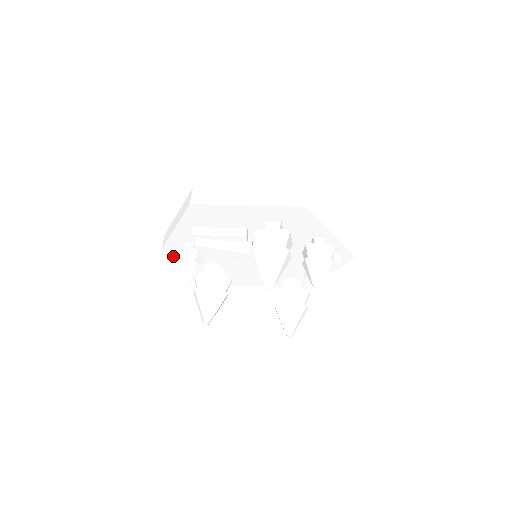
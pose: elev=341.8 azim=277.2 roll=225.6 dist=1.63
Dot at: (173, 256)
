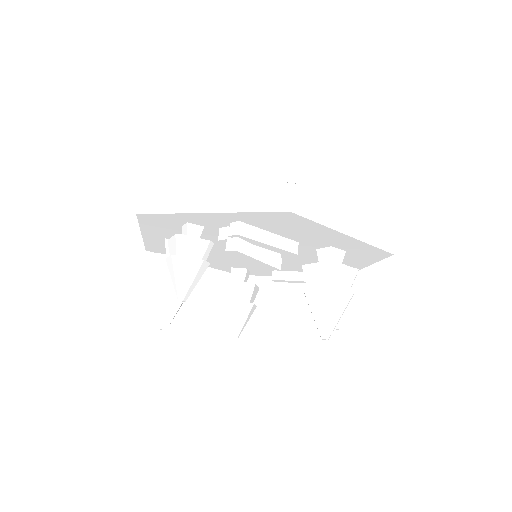
Dot at: (138, 221)
